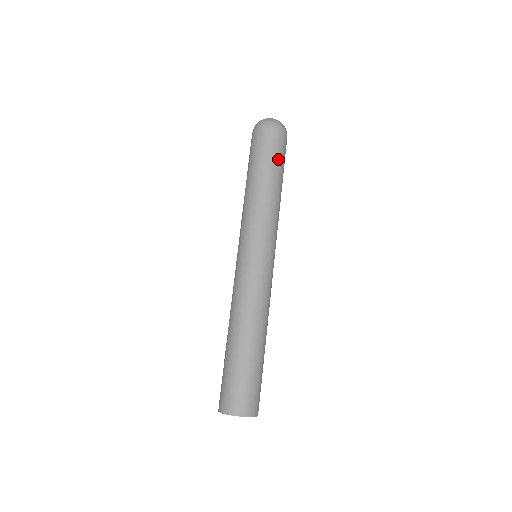
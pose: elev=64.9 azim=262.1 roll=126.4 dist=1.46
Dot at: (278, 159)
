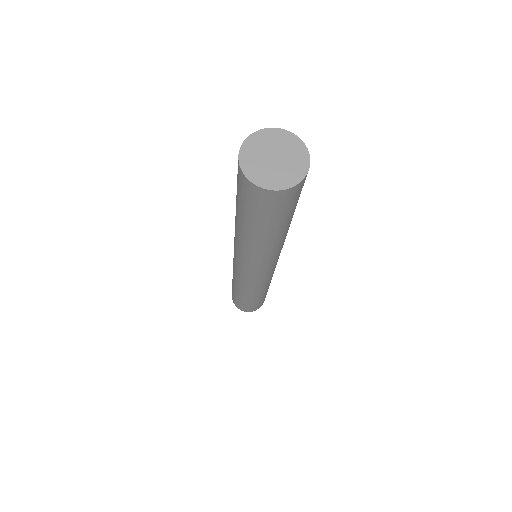
Dot at: occluded
